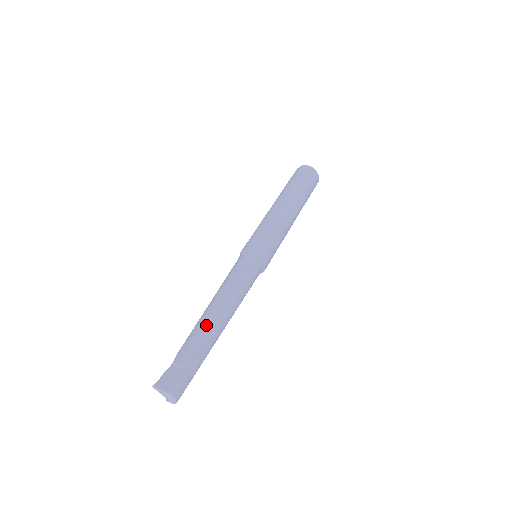
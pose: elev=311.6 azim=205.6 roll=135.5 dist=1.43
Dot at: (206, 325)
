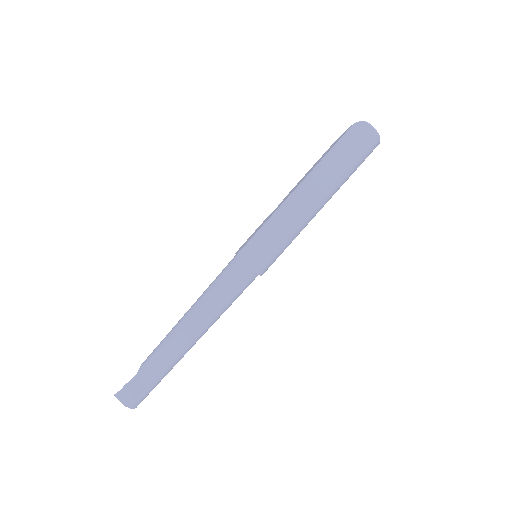
Dot at: (175, 344)
